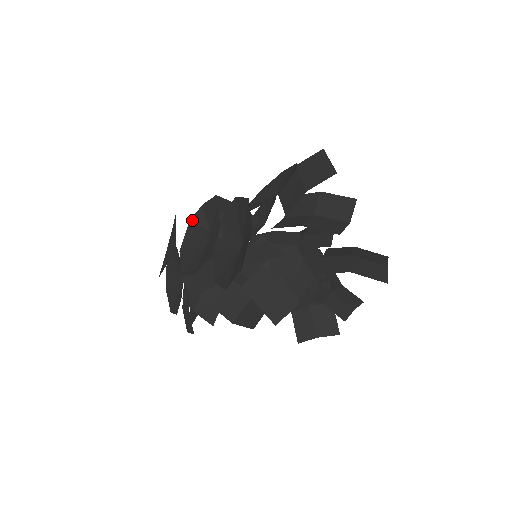
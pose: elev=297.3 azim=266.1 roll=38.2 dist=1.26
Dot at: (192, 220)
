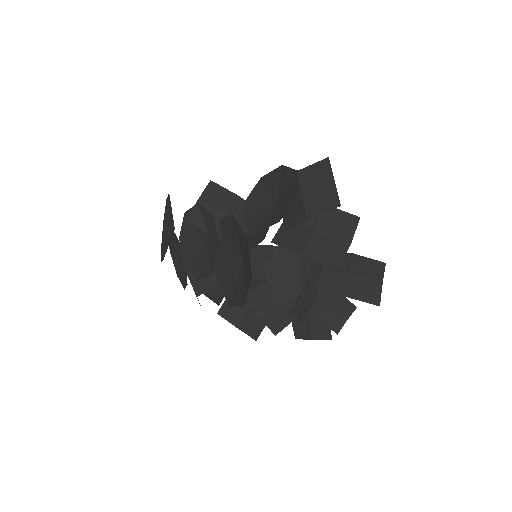
Dot at: (189, 220)
